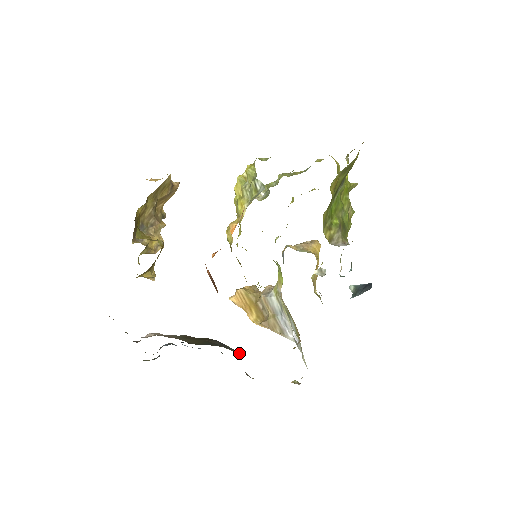
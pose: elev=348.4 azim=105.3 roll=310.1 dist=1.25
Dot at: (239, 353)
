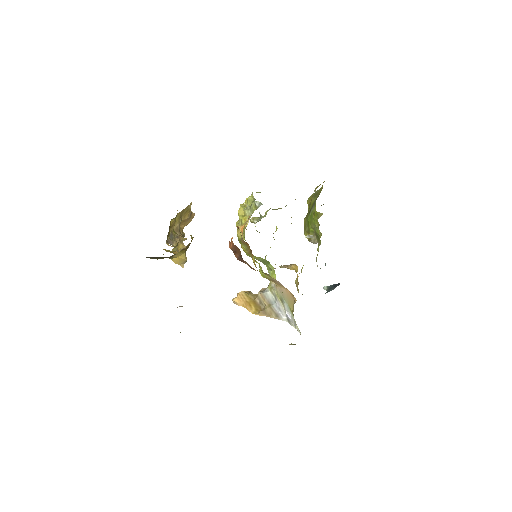
Dot at: occluded
